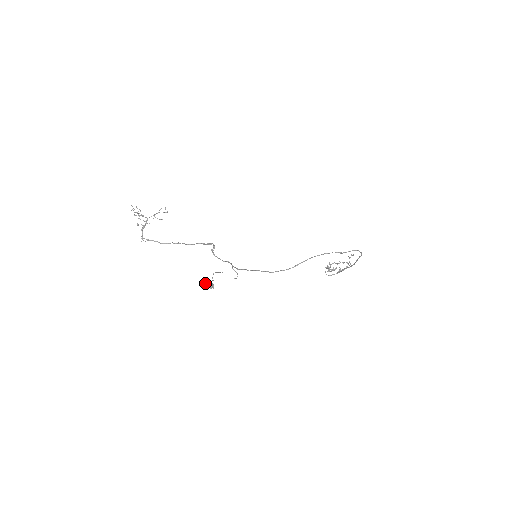
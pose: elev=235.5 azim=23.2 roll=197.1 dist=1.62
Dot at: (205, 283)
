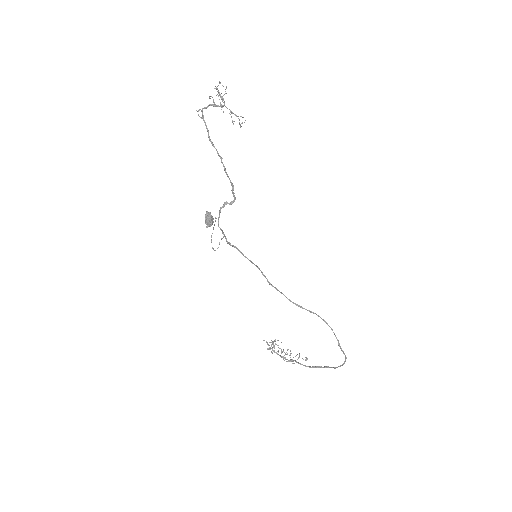
Dot at: (210, 213)
